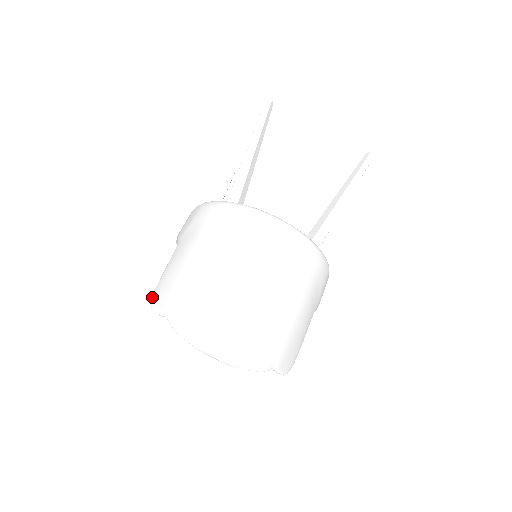
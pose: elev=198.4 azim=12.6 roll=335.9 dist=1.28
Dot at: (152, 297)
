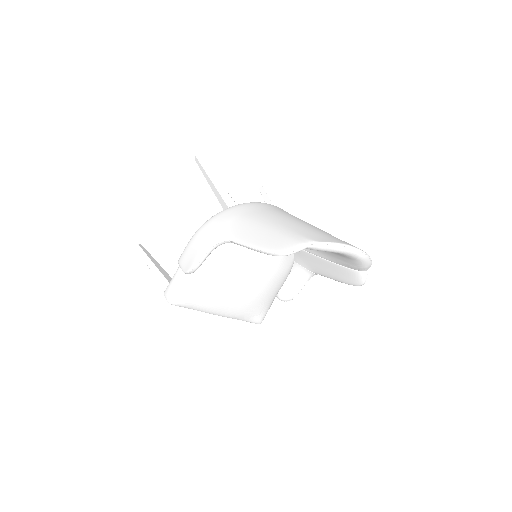
Dot at: (272, 251)
